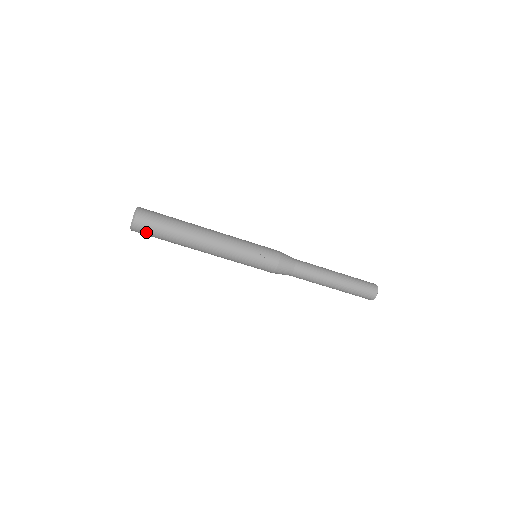
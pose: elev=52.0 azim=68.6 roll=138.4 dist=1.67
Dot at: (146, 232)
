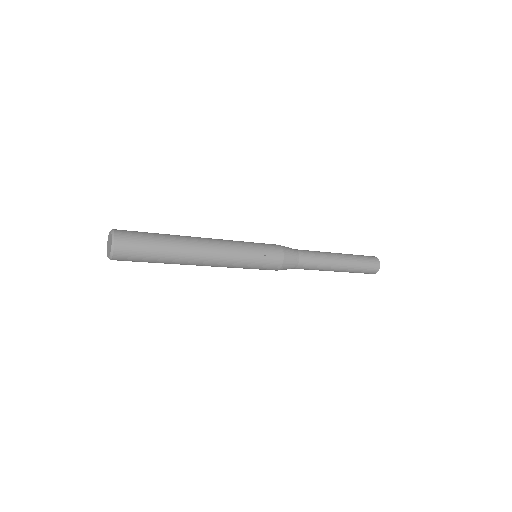
Dot at: (131, 256)
